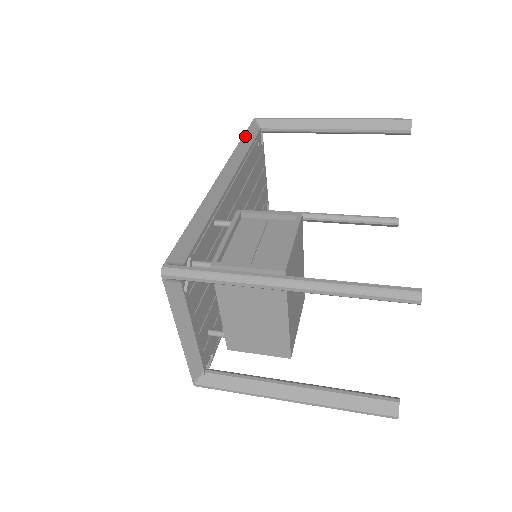
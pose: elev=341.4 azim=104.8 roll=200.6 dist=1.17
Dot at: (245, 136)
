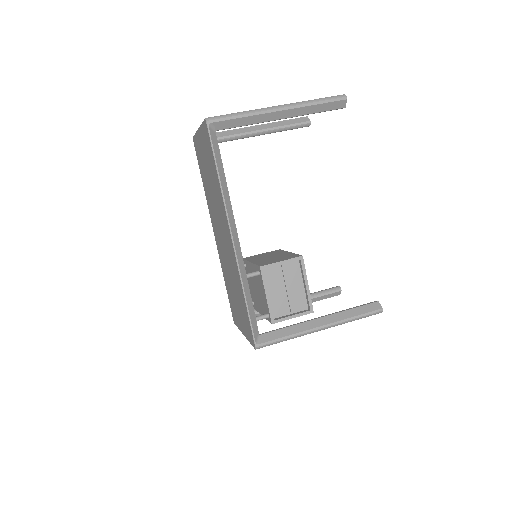
Dot at: (217, 165)
